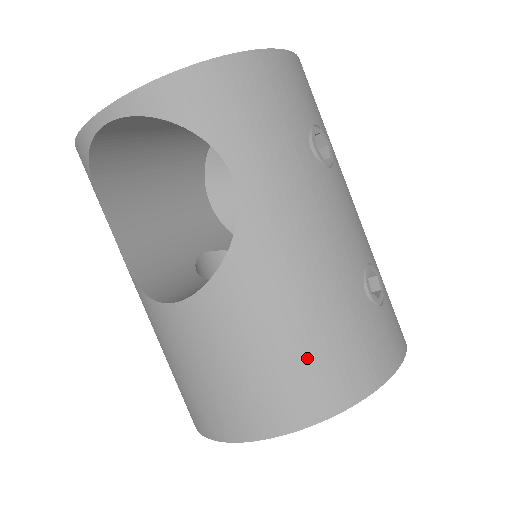
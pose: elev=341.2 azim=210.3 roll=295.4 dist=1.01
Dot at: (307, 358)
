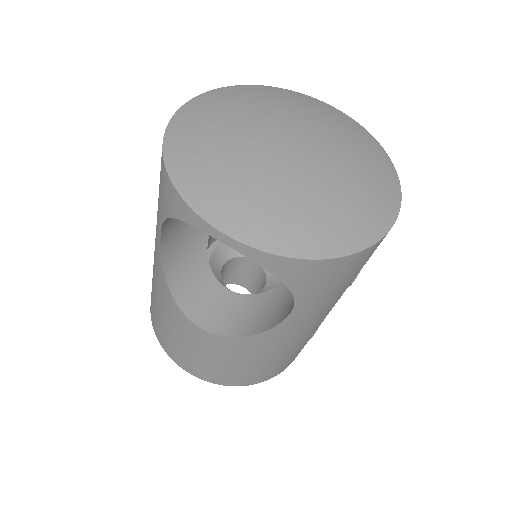
Dot at: (258, 370)
